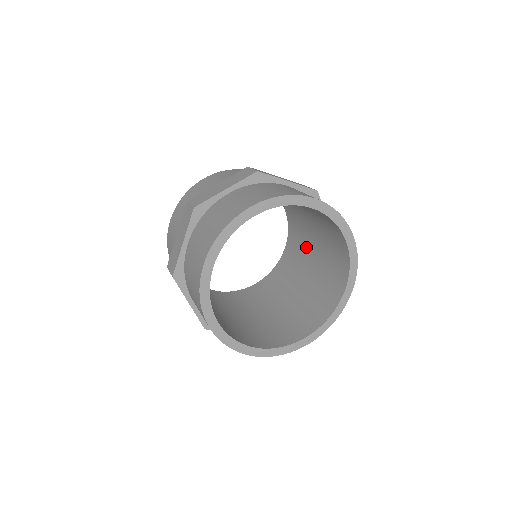
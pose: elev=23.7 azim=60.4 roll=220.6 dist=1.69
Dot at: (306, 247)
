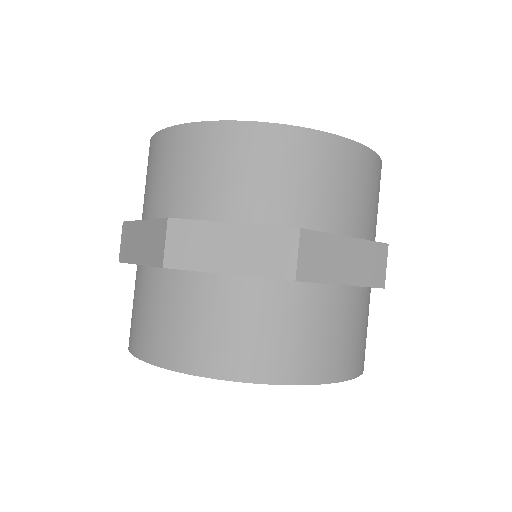
Dot at: occluded
